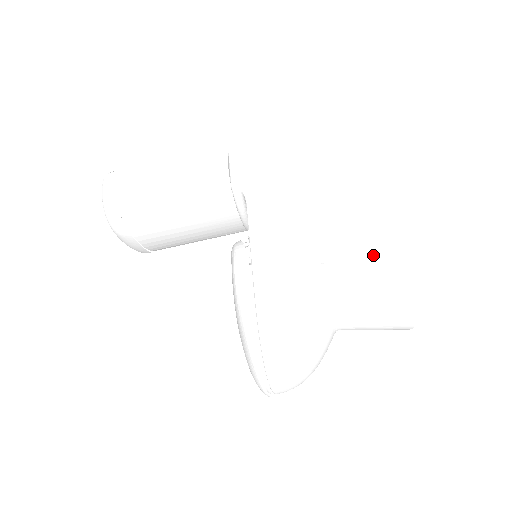
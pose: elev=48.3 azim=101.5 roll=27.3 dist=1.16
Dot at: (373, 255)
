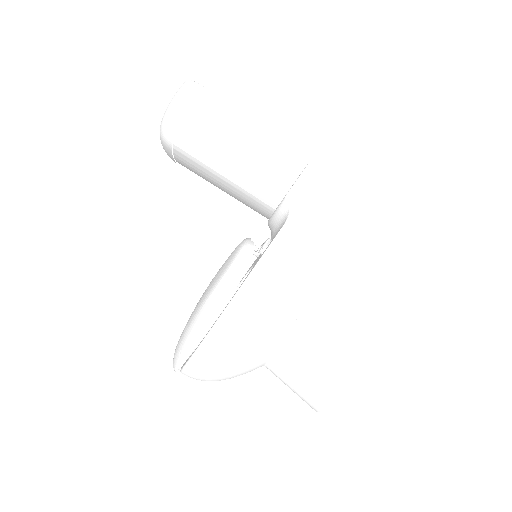
Dot at: (336, 348)
